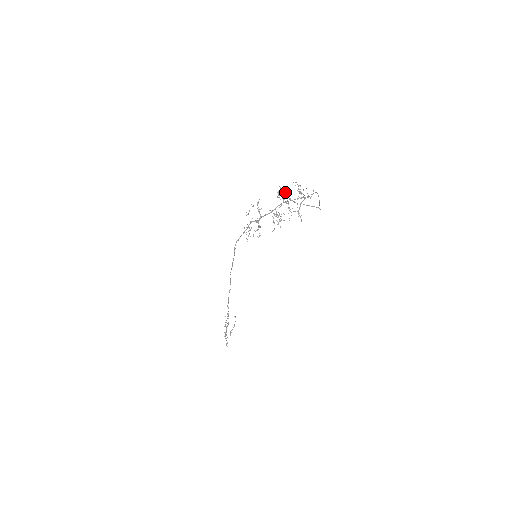
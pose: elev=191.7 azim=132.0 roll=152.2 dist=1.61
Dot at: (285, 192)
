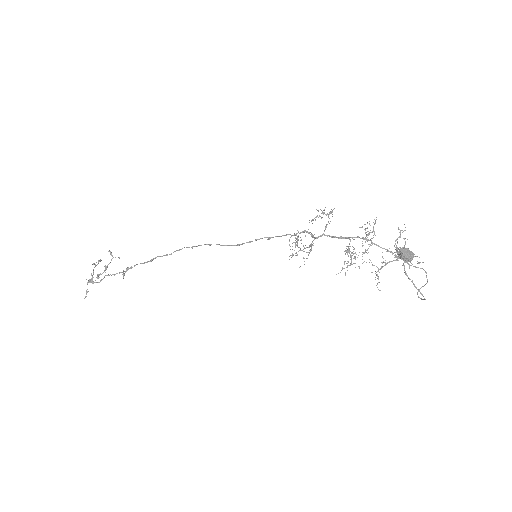
Dot at: (410, 257)
